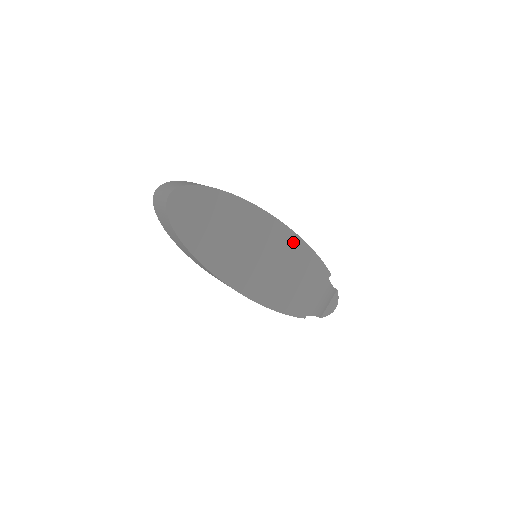
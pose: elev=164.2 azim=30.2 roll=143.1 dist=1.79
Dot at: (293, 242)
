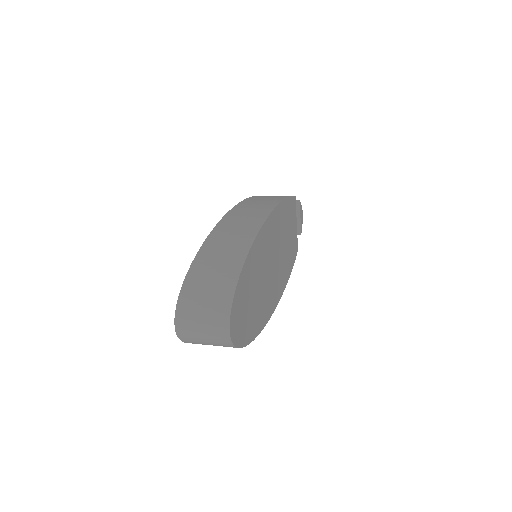
Dot at: (279, 214)
